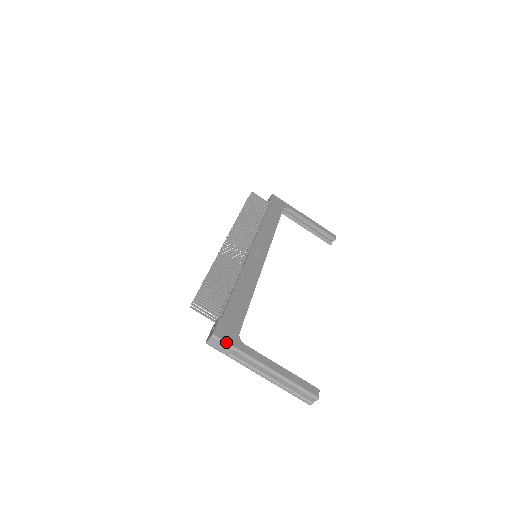
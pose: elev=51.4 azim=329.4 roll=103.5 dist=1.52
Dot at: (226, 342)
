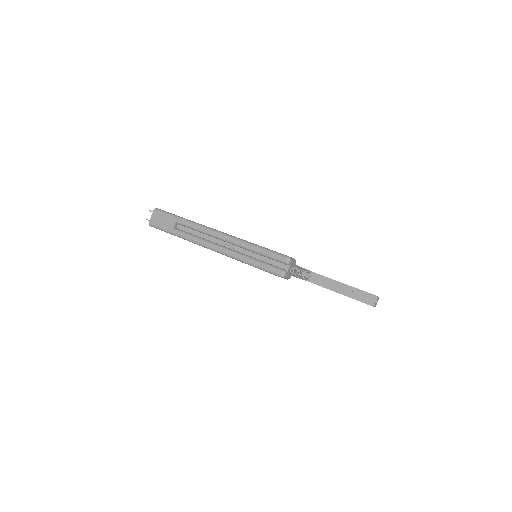
Dot at: (170, 213)
